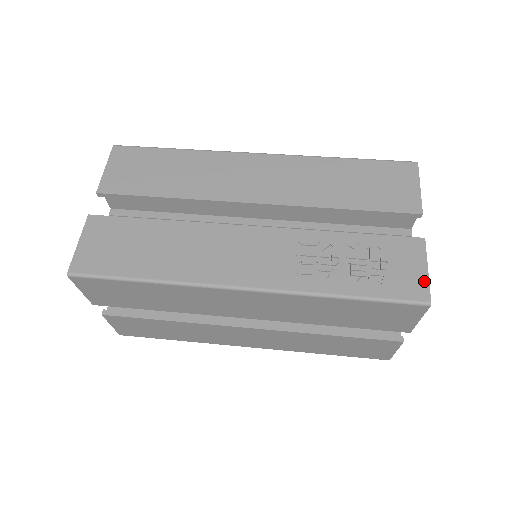
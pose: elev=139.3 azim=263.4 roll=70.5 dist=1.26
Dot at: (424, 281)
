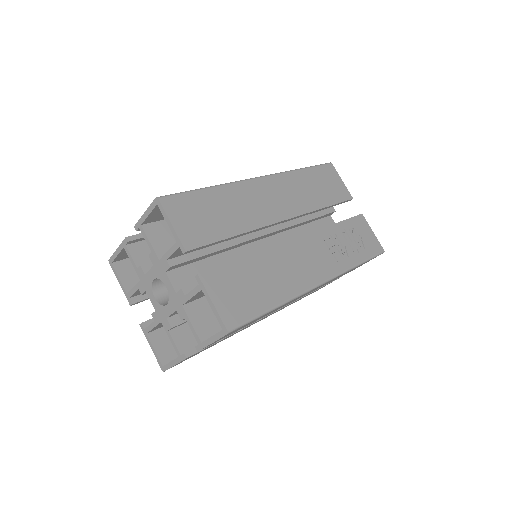
Dot at: (376, 240)
